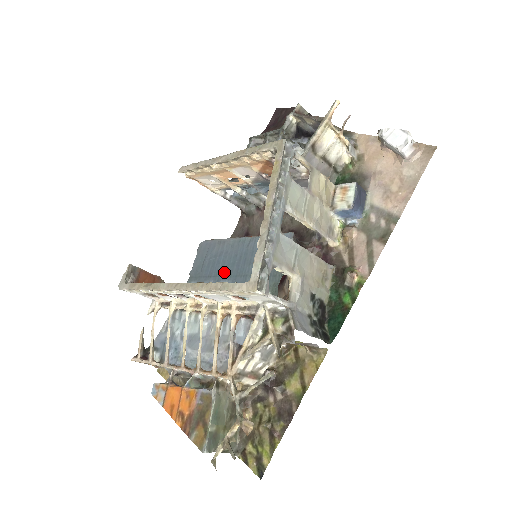
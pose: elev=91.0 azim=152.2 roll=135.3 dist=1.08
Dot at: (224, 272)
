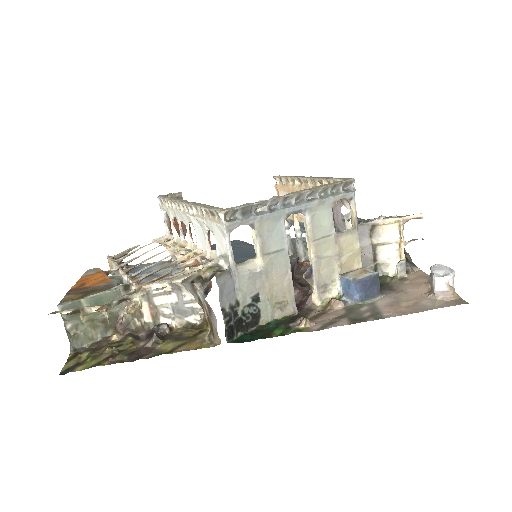
Dot at: occluded
